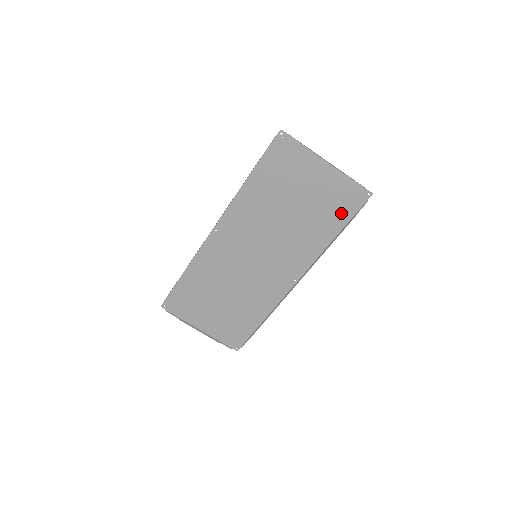
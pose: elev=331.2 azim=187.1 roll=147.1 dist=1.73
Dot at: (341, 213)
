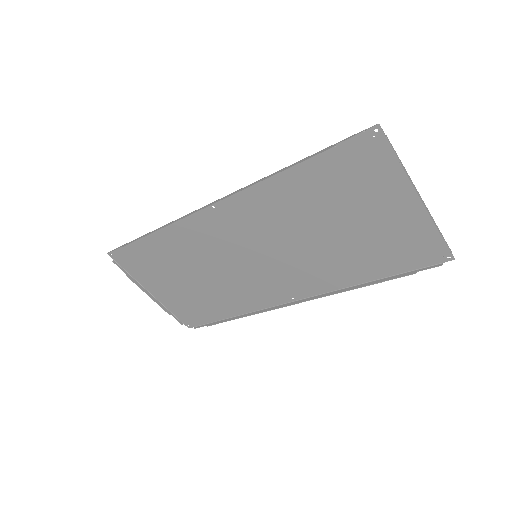
Dot at: (397, 261)
